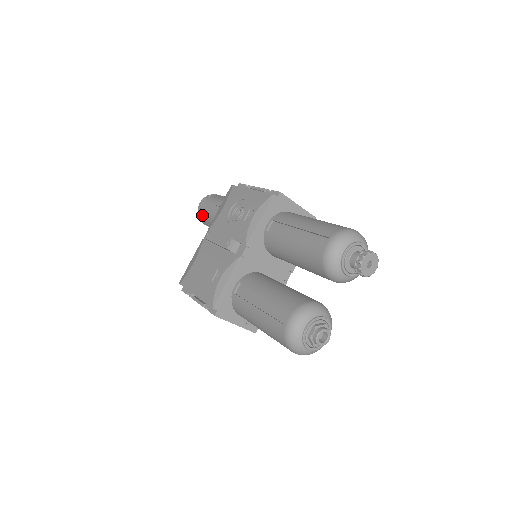
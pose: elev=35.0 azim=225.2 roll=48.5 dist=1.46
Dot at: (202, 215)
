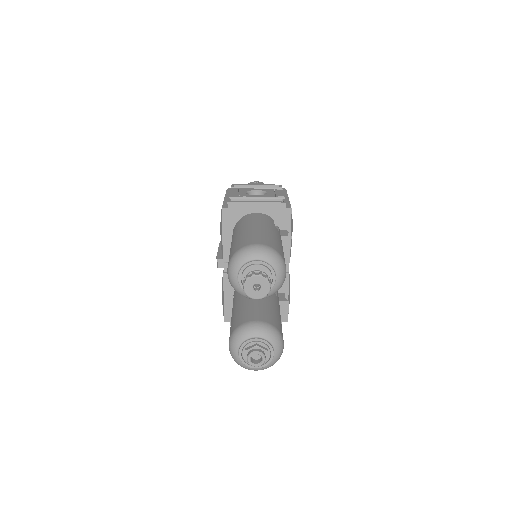
Dot at: occluded
